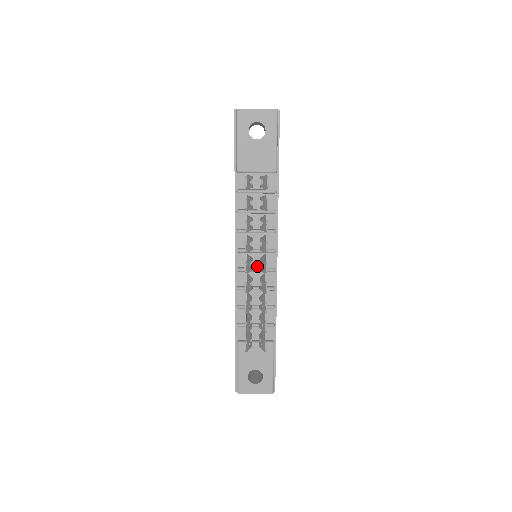
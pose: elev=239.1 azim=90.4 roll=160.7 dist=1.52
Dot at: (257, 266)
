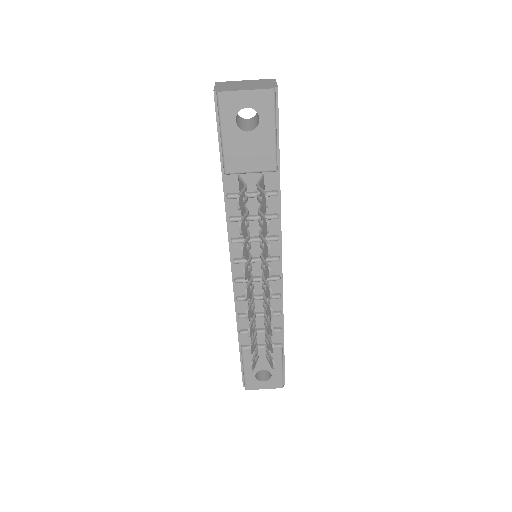
Dot at: (258, 275)
